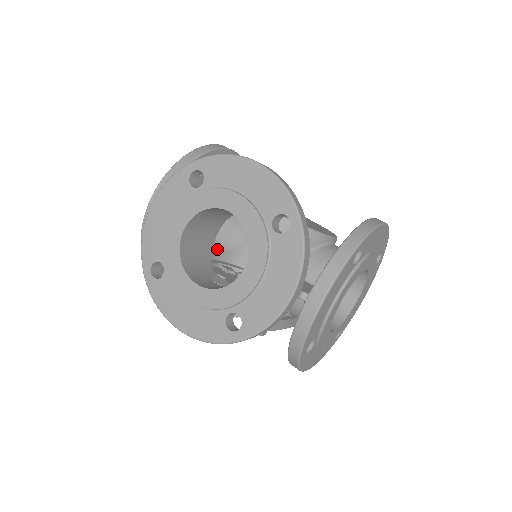
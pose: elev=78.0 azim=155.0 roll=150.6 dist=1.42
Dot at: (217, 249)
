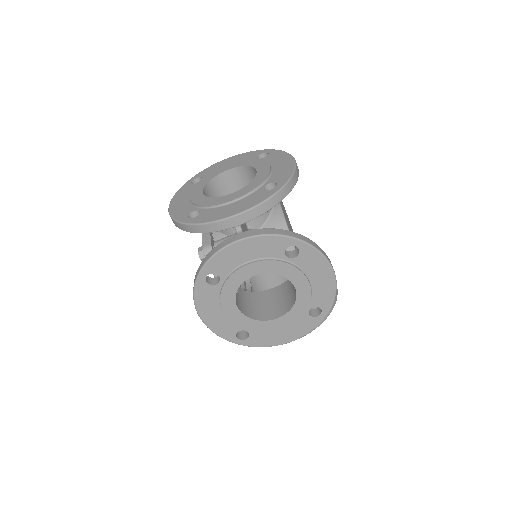
Dot at: occluded
